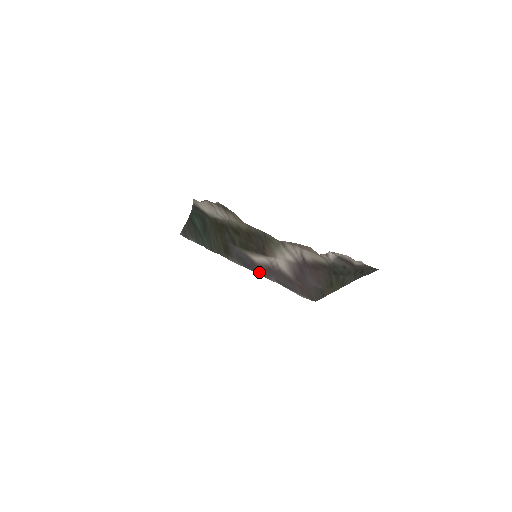
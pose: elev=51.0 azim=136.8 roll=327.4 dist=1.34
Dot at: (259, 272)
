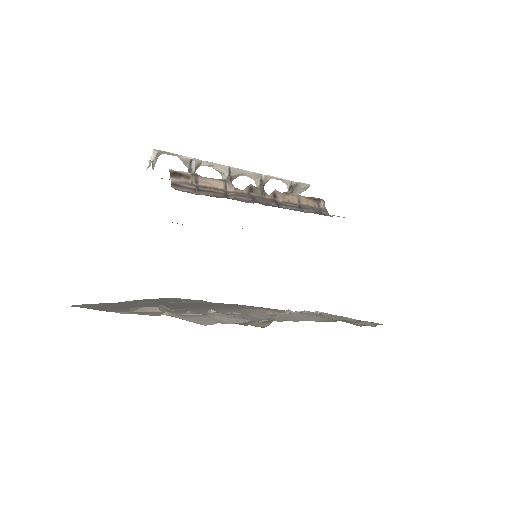
Dot at: occluded
